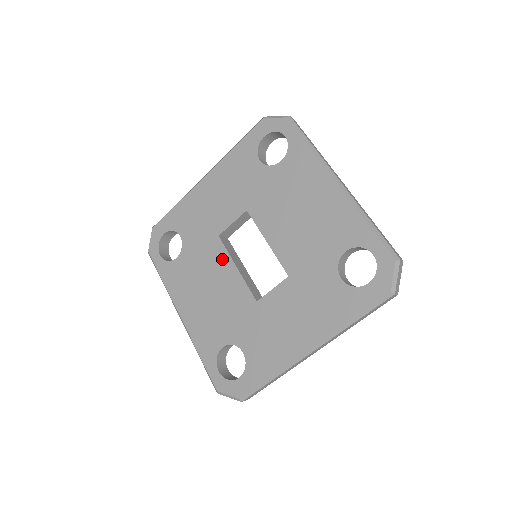
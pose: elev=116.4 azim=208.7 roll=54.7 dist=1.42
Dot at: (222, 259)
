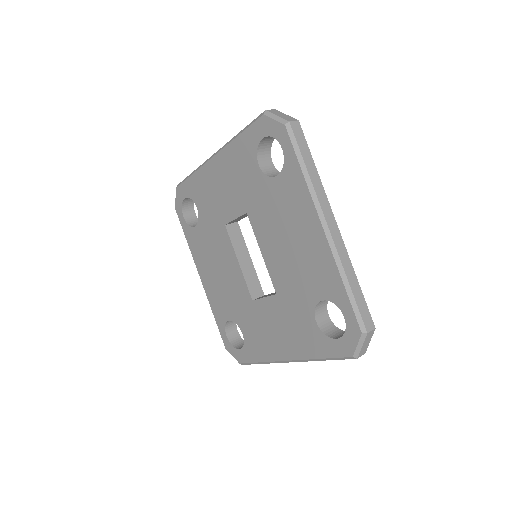
Dot at: (228, 248)
